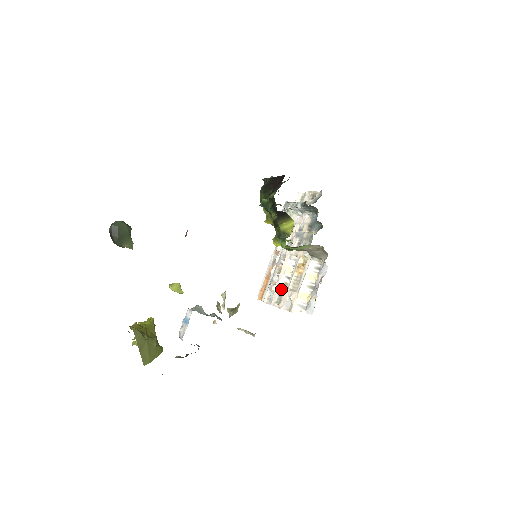
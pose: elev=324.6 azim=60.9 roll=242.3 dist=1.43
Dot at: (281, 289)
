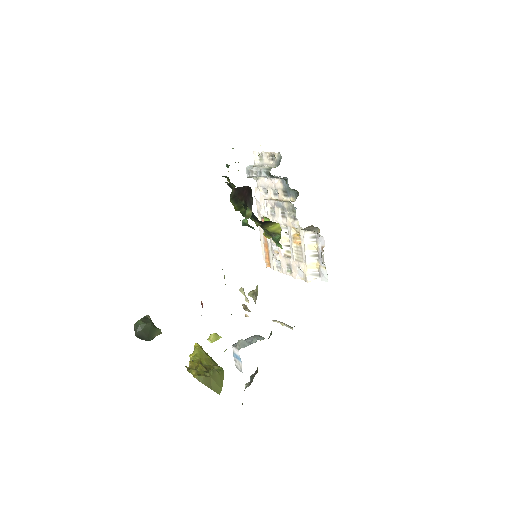
Dot at: (286, 259)
